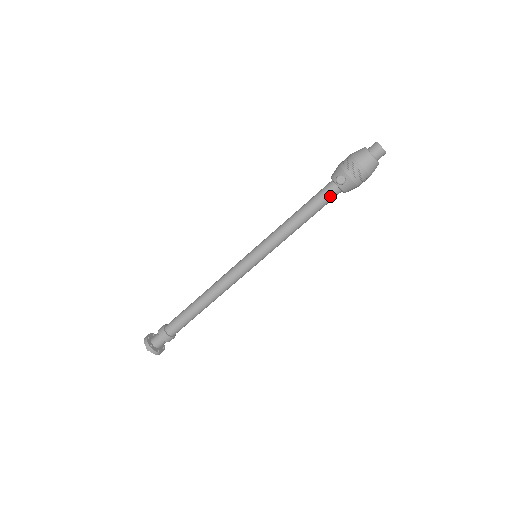
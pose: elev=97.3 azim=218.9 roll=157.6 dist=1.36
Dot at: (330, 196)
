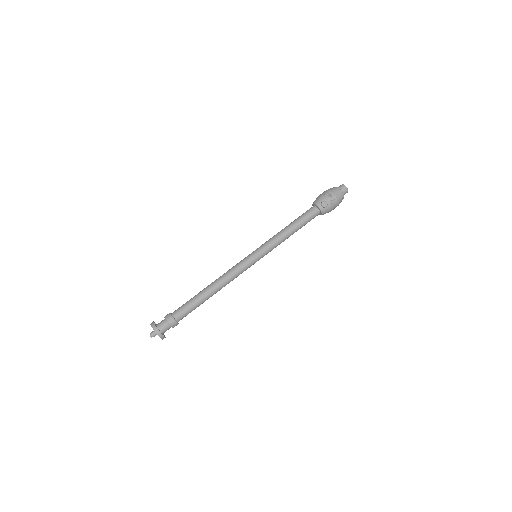
Dot at: (313, 216)
